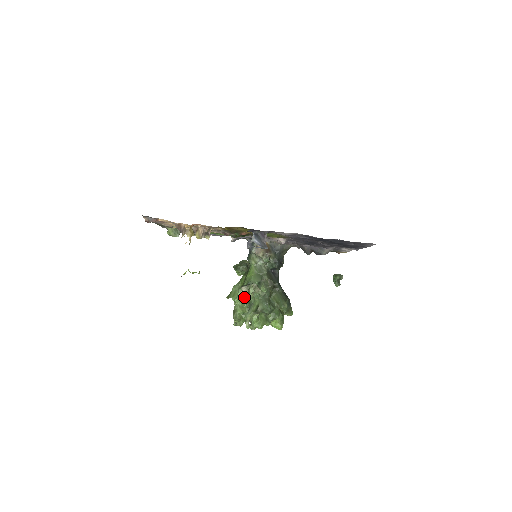
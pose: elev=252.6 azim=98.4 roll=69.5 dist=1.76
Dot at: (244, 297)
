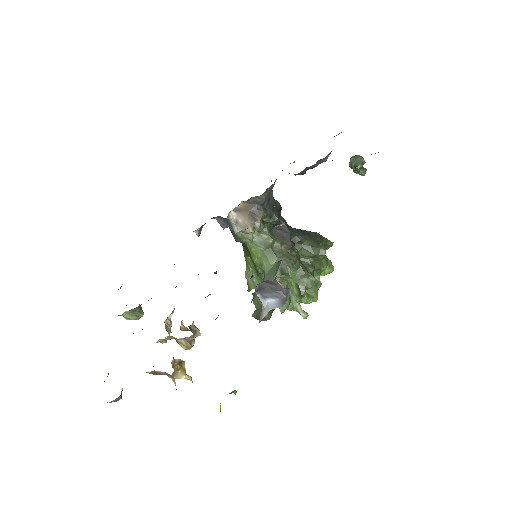
Dot at: occluded
